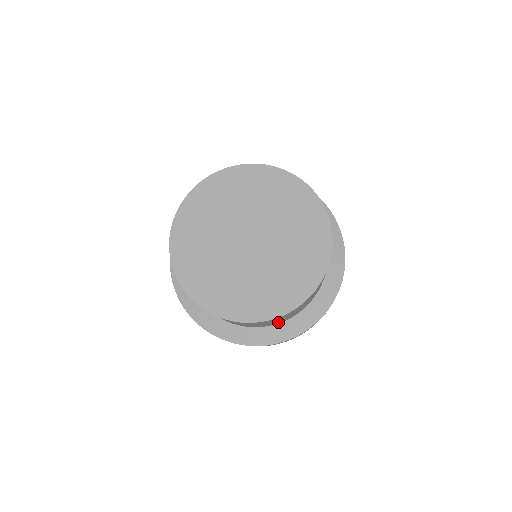
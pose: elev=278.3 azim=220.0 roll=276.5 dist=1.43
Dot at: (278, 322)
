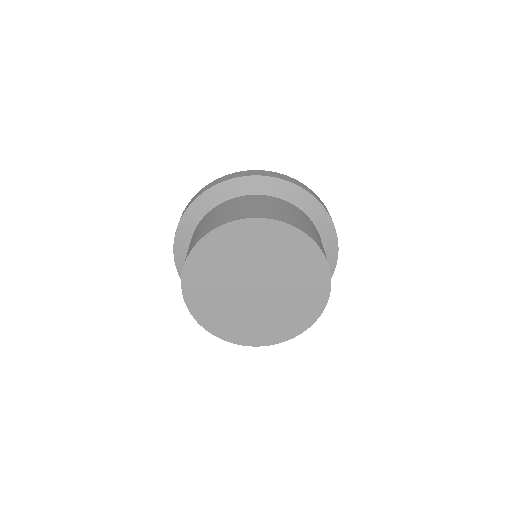
Dot at: occluded
